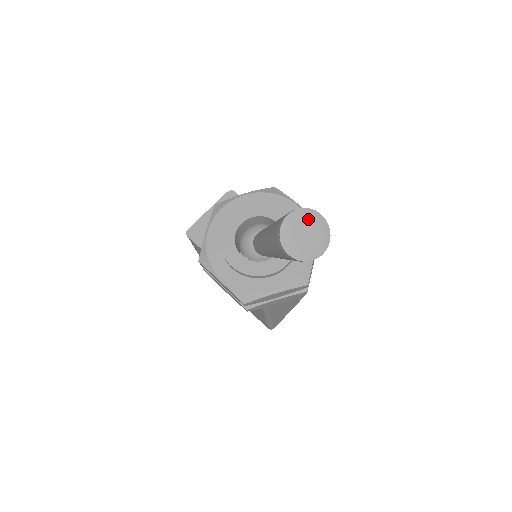
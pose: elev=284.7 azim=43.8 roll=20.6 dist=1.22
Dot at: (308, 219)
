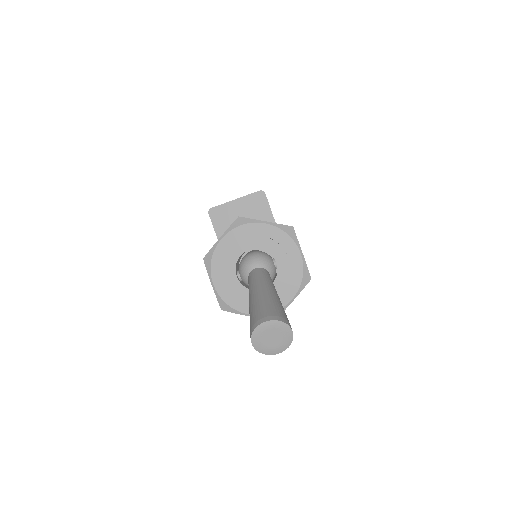
Dot at: (280, 330)
